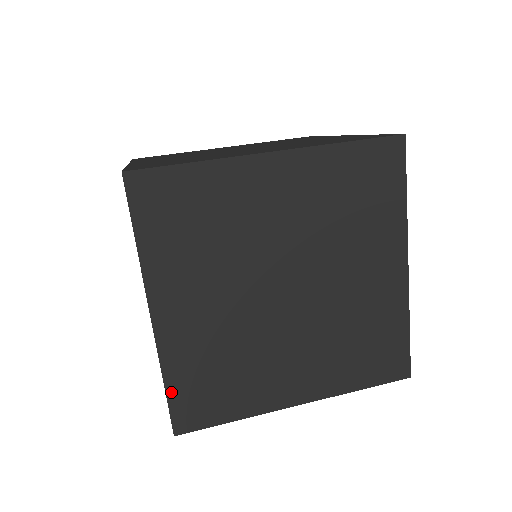
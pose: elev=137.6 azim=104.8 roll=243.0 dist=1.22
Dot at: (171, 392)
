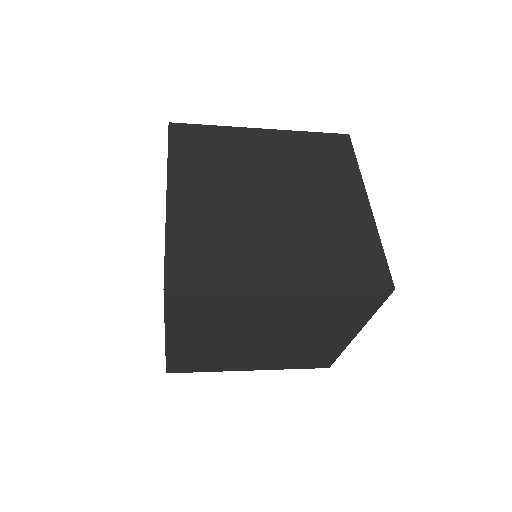
Dot at: (170, 250)
